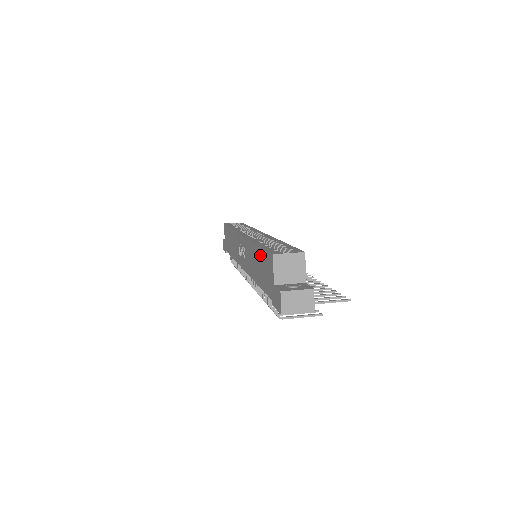
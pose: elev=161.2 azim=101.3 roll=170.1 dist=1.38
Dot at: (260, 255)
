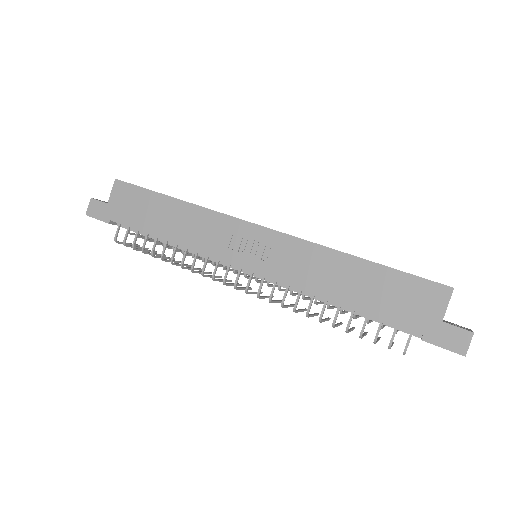
Dot at: (381, 276)
